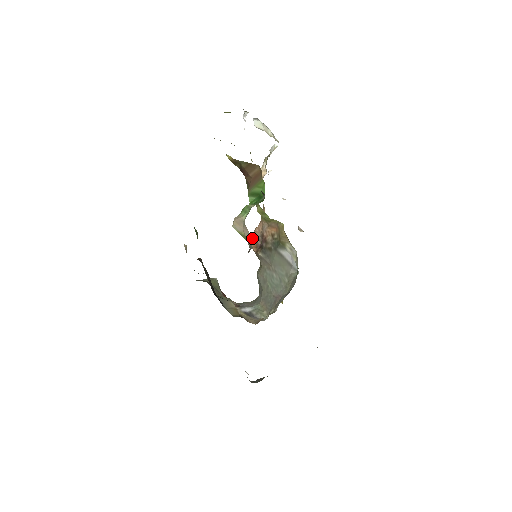
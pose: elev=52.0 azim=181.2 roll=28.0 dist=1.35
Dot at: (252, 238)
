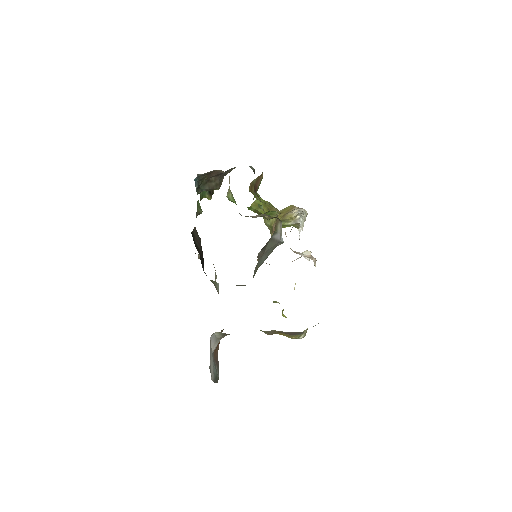
Dot at: occluded
